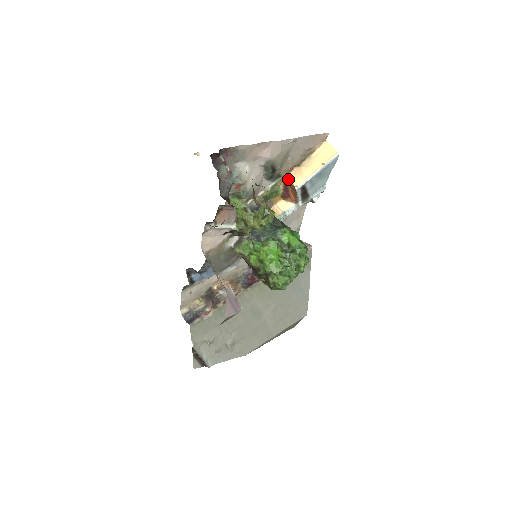
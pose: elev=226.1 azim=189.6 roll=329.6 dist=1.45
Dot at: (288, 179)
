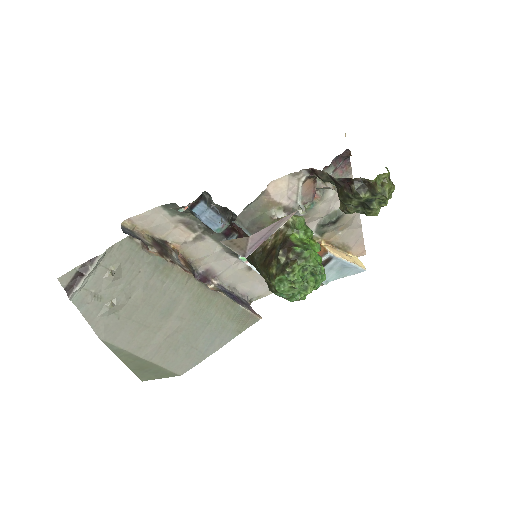
Dot at: (322, 244)
